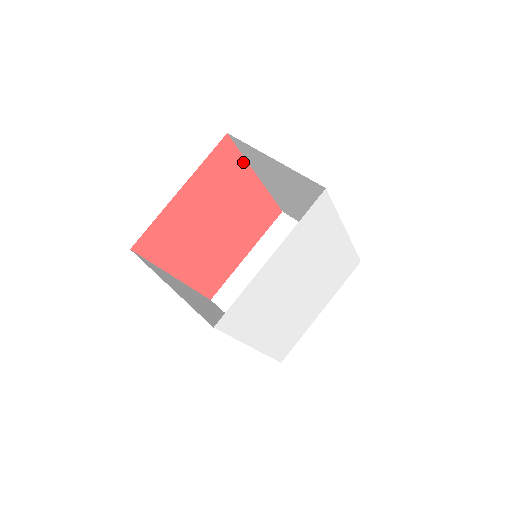
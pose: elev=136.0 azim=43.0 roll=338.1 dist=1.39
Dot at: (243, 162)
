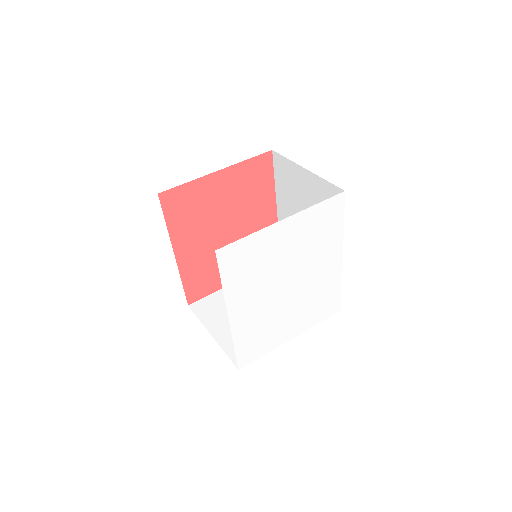
Dot at: (272, 185)
